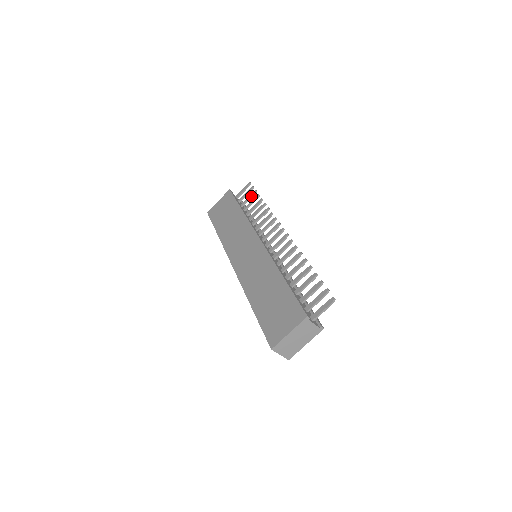
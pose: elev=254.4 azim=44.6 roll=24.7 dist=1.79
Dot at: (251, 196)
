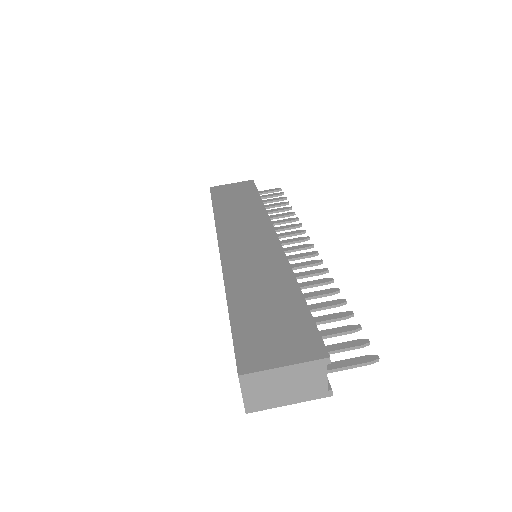
Dot at: (277, 199)
